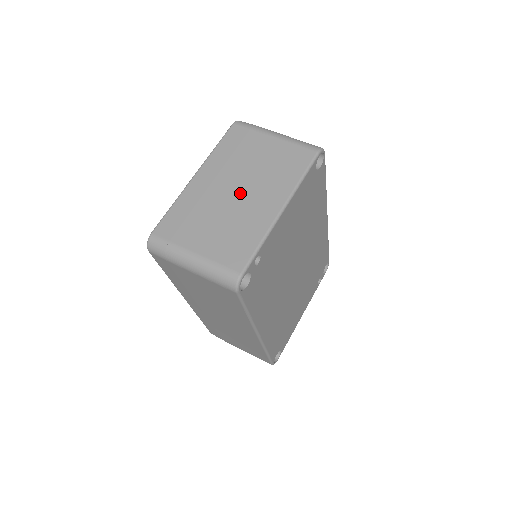
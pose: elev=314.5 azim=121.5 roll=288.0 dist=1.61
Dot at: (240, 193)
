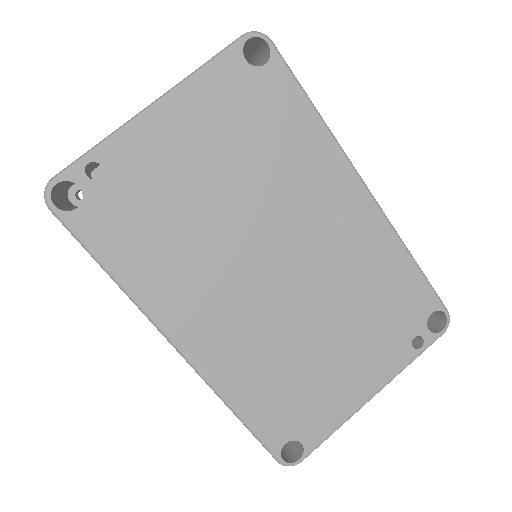
Dot at: occluded
